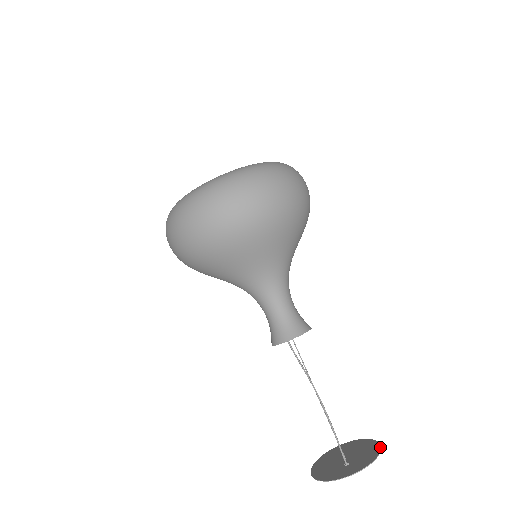
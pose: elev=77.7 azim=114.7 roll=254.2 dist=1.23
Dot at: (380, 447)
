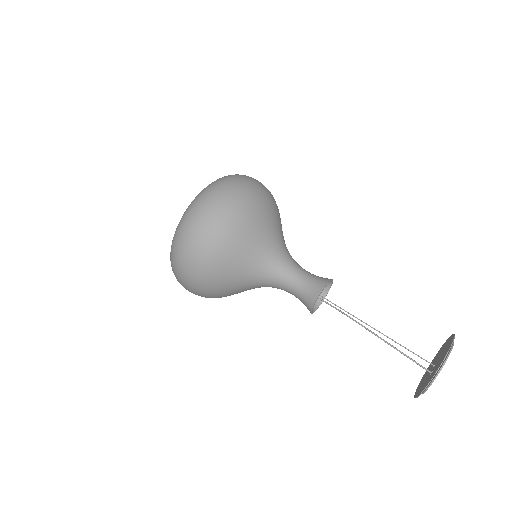
Dot at: (451, 343)
